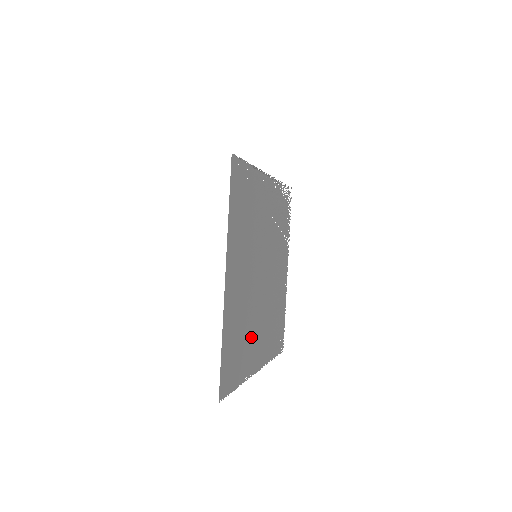
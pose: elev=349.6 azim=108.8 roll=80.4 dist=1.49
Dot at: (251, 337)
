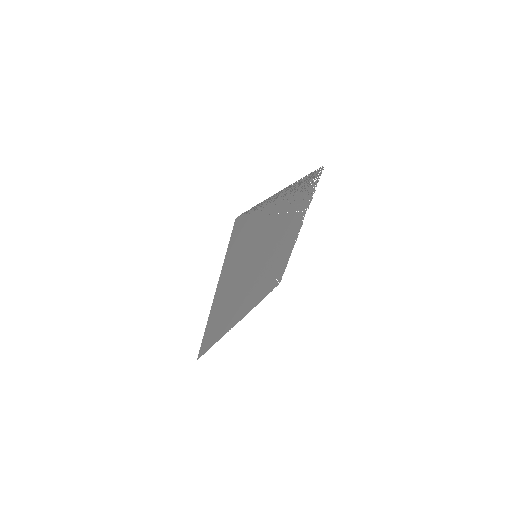
Dot at: (239, 305)
